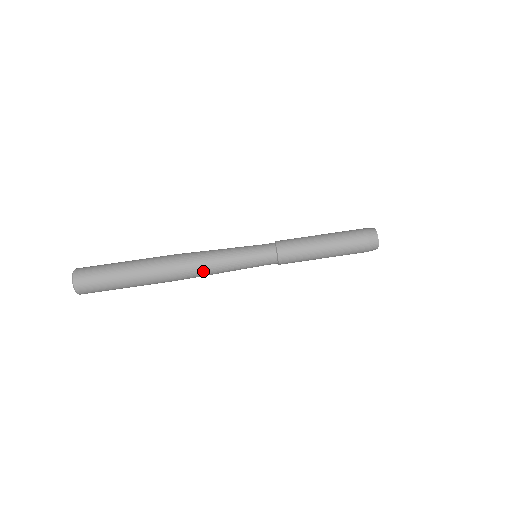
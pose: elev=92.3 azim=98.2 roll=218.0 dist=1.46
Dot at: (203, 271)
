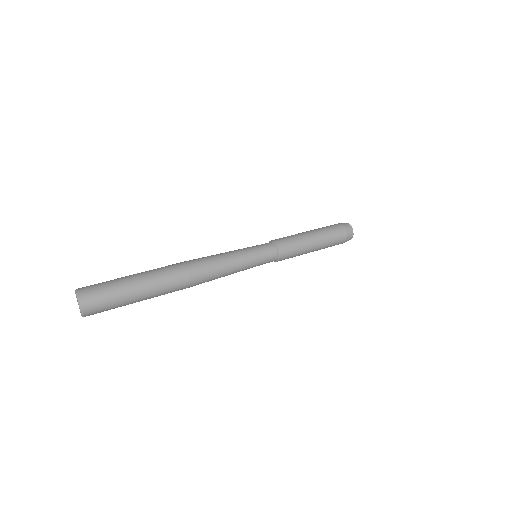
Dot at: (209, 260)
